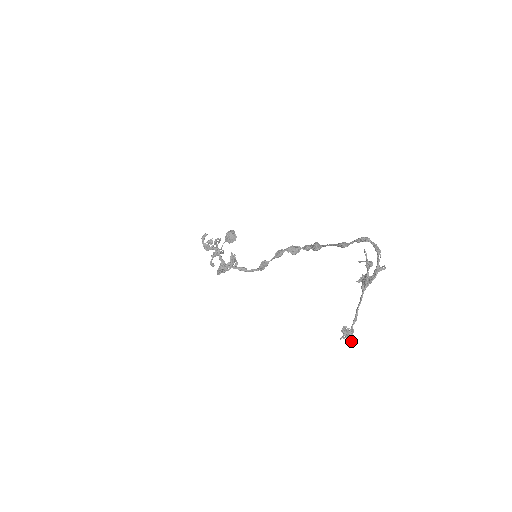
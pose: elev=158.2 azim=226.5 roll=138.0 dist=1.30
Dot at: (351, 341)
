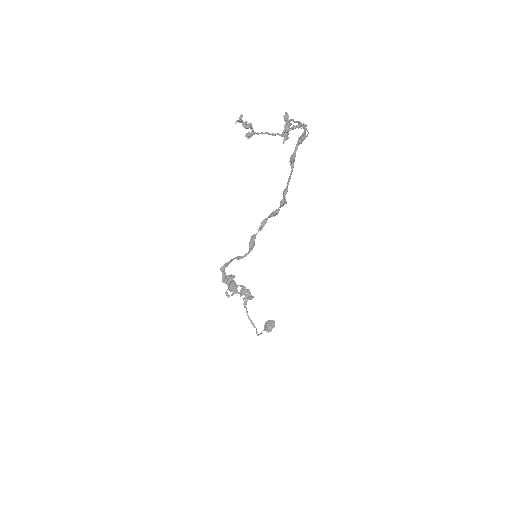
Dot at: (250, 135)
